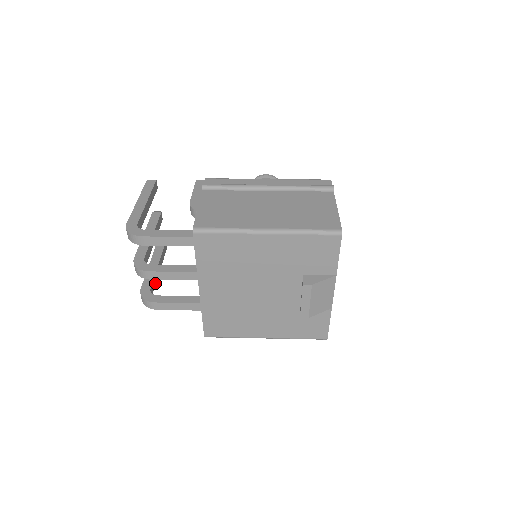
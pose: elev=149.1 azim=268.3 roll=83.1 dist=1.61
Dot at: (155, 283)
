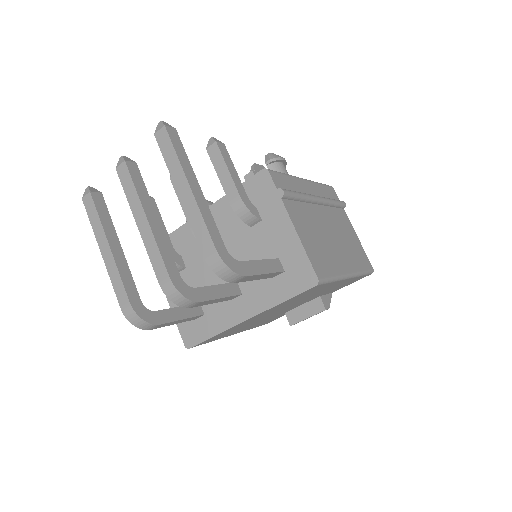
Dot at: occluded
